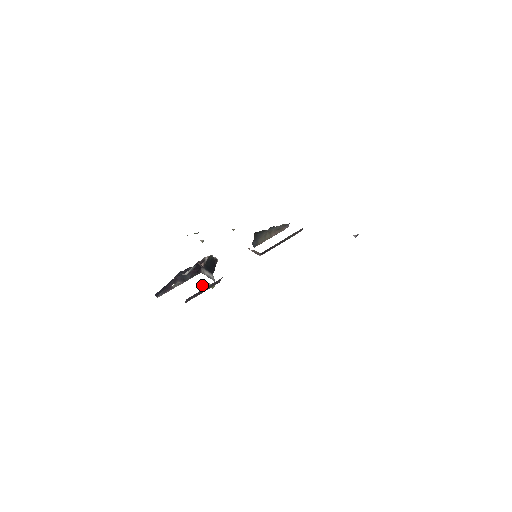
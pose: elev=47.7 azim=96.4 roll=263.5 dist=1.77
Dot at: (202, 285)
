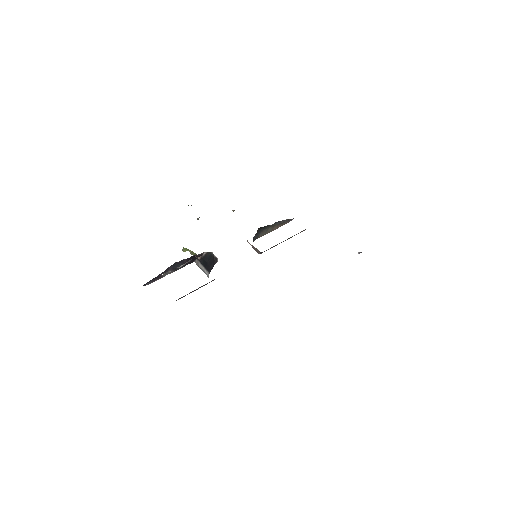
Dot at: (183, 251)
